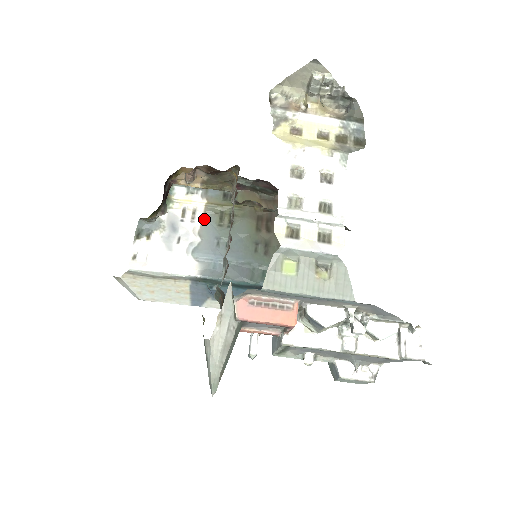
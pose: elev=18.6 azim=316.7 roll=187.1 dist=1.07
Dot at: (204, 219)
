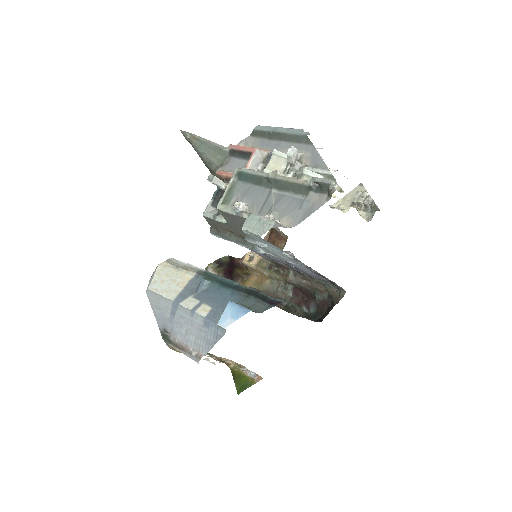
Dot at: occluded
